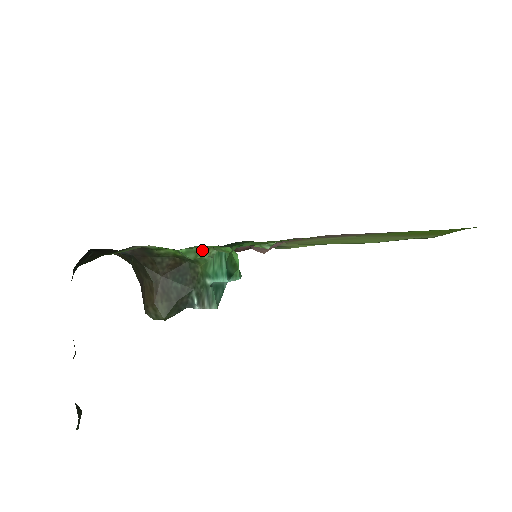
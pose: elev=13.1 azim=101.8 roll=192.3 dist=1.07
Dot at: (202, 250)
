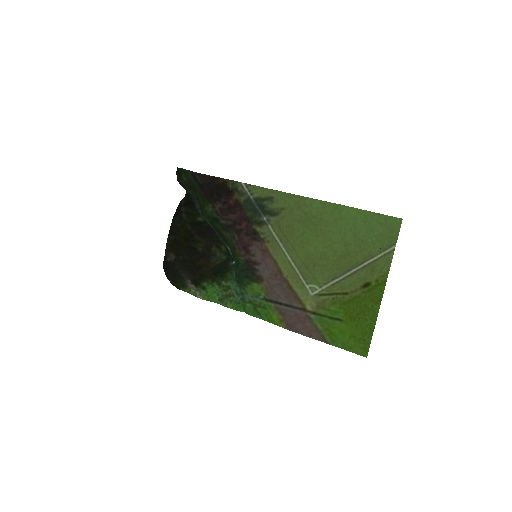
Dot at: (227, 297)
